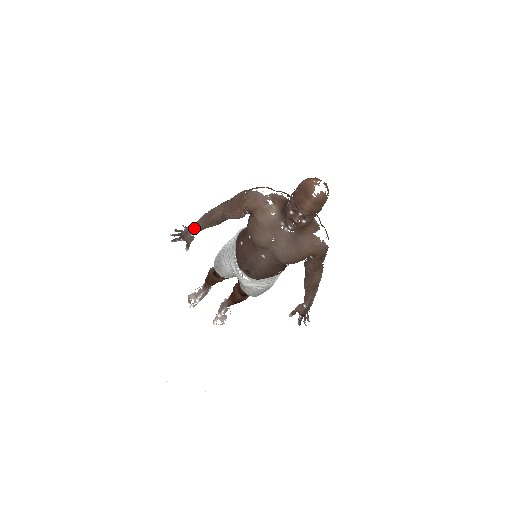
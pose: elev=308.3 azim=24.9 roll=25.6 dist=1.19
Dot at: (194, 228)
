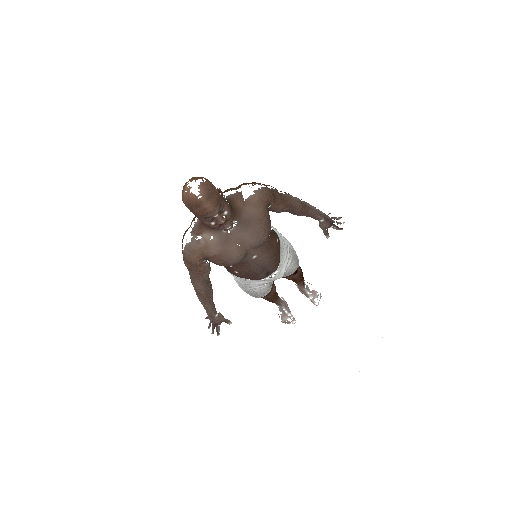
Dot at: (210, 312)
